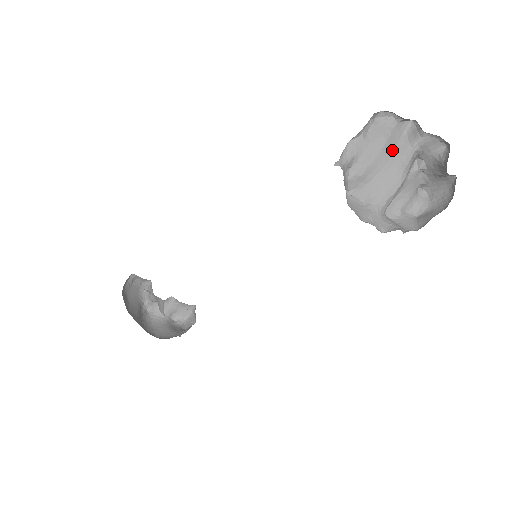
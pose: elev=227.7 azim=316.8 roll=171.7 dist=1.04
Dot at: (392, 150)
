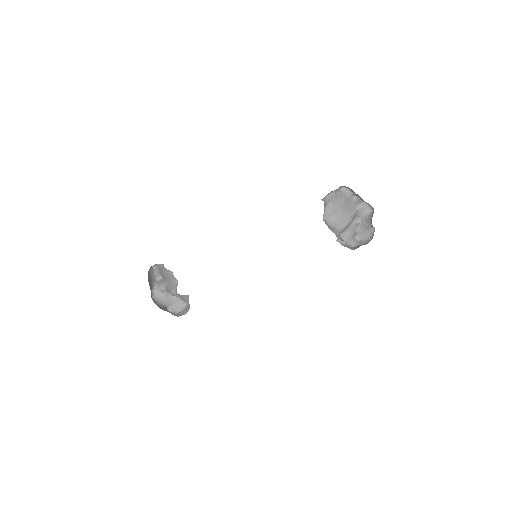
Dot at: (347, 206)
